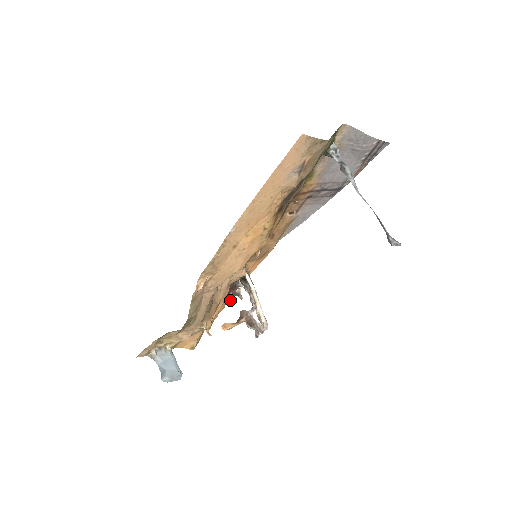
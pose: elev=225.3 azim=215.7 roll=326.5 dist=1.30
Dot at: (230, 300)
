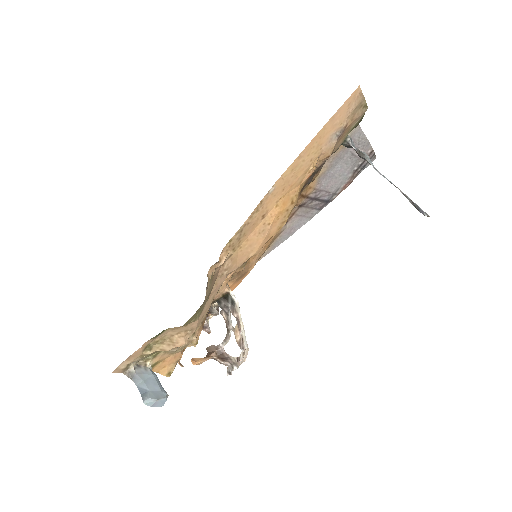
Dot at: occluded
